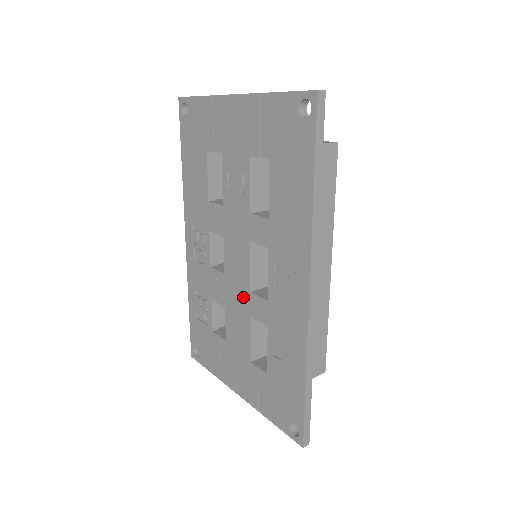
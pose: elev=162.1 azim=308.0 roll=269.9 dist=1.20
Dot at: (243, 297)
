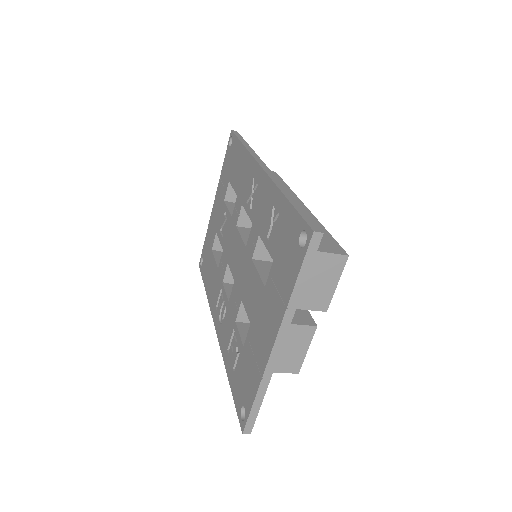
Dot at: (245, 261)
